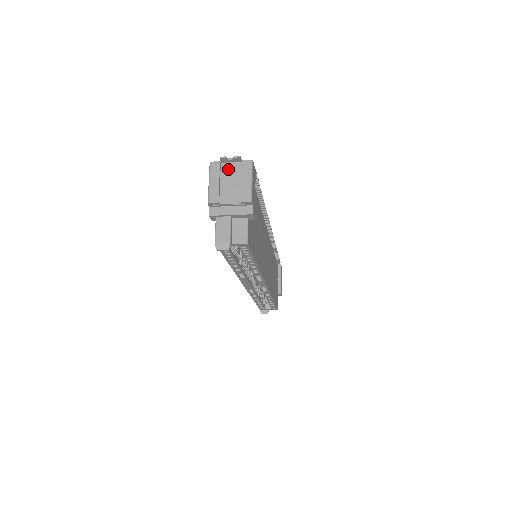
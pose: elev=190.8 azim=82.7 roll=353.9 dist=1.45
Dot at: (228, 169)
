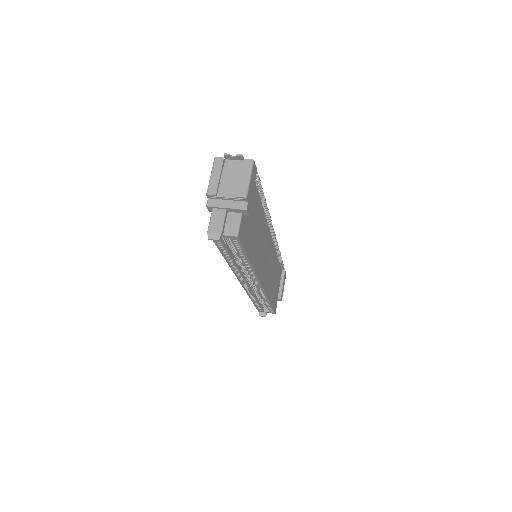
Dot at: (230, 166)
